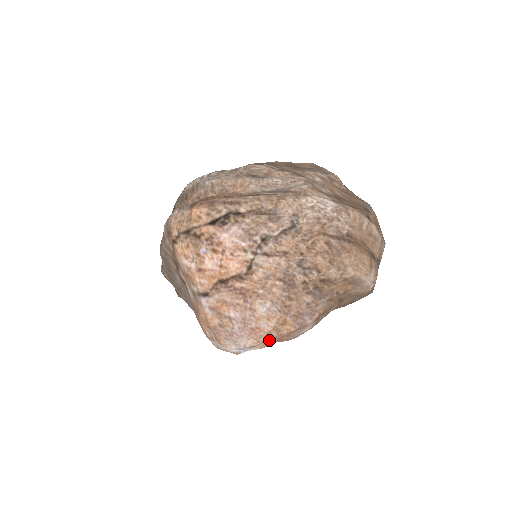
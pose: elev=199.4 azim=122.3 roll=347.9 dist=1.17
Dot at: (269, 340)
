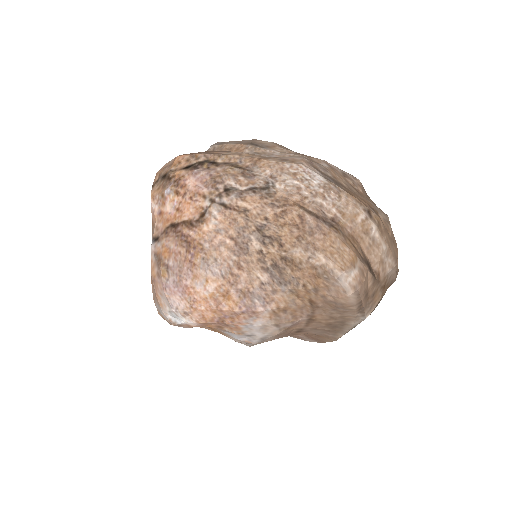
Dot at: (206, 312)
